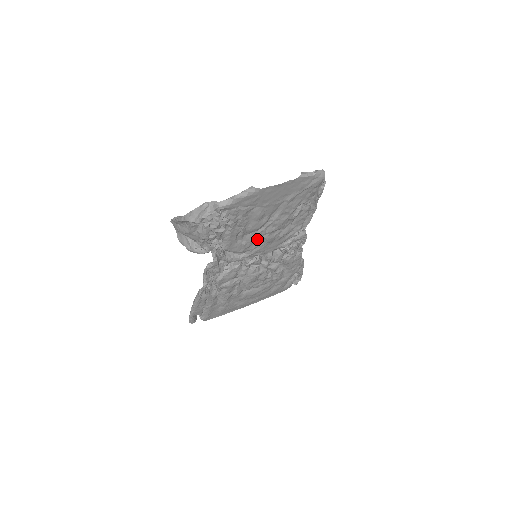
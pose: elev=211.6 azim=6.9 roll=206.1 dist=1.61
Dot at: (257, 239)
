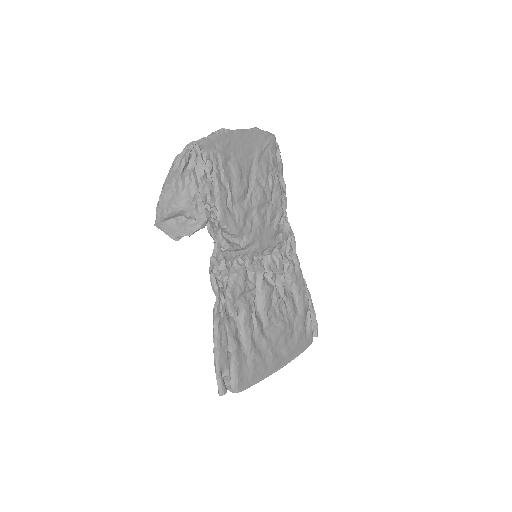
Dot at: (247, 217)
